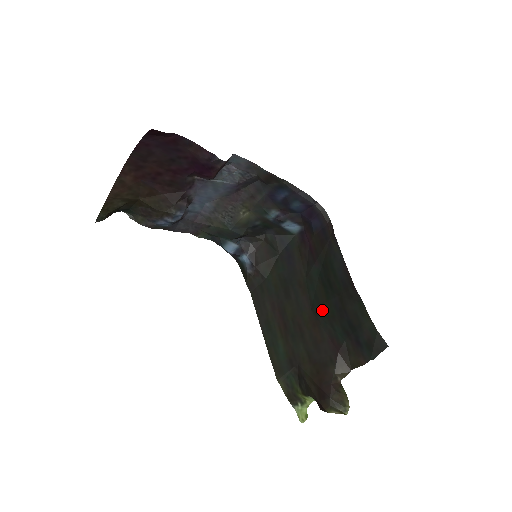
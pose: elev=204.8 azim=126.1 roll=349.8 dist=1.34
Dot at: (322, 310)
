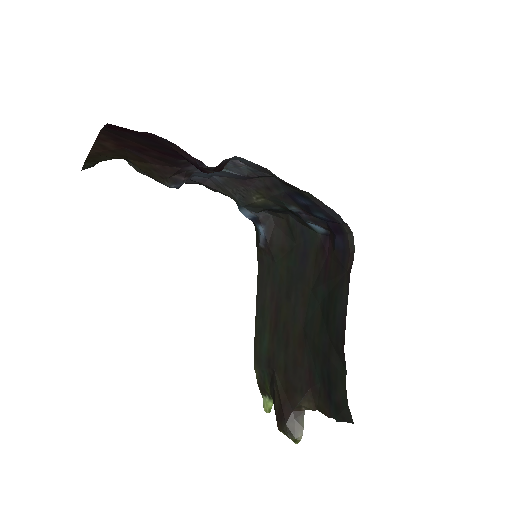
Dot at: (311, 338)
